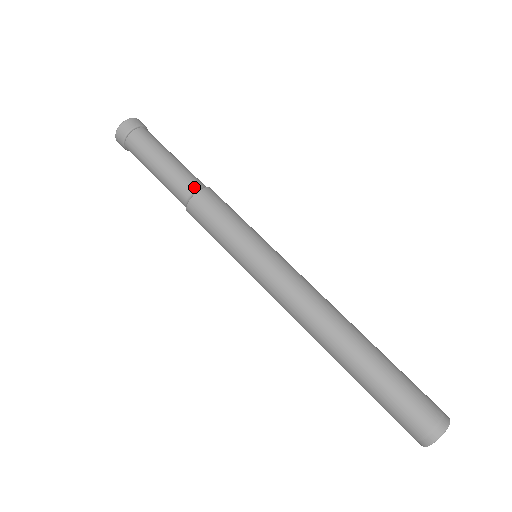
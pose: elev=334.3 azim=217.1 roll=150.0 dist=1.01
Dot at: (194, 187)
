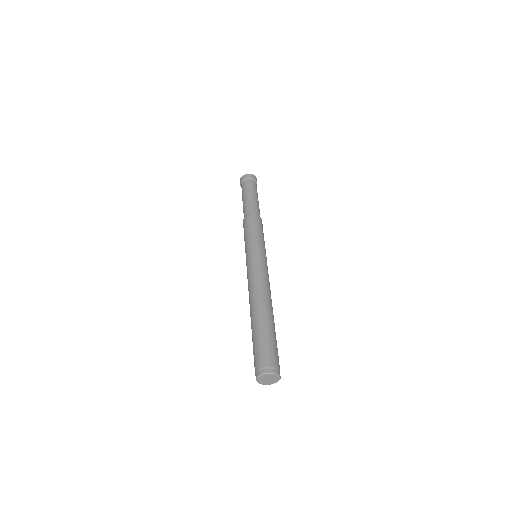
Dot at: (248, 213)
